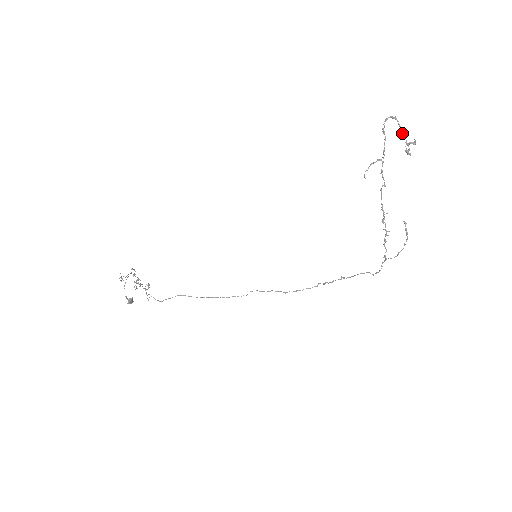
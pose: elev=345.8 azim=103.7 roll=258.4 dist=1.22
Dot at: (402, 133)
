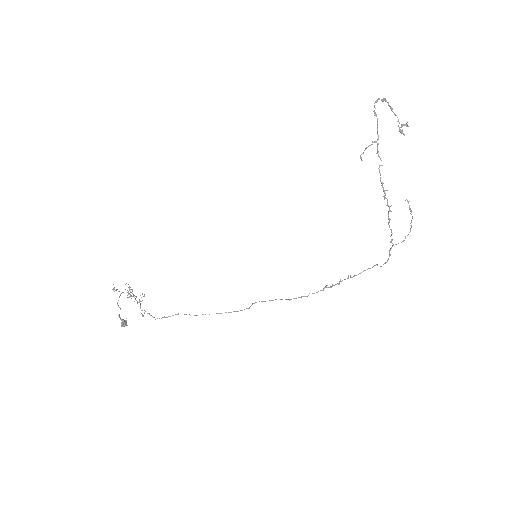
Dot at: occluded
